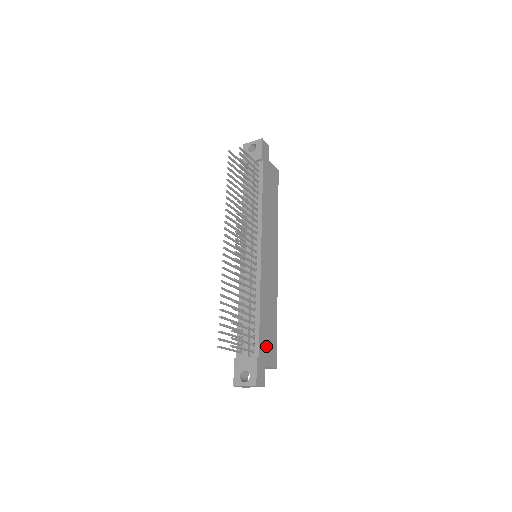
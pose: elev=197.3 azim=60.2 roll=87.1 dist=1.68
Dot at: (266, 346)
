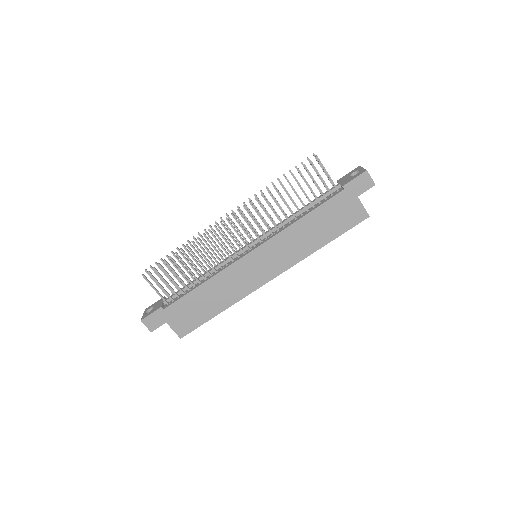
Dot at: (182, 313)
